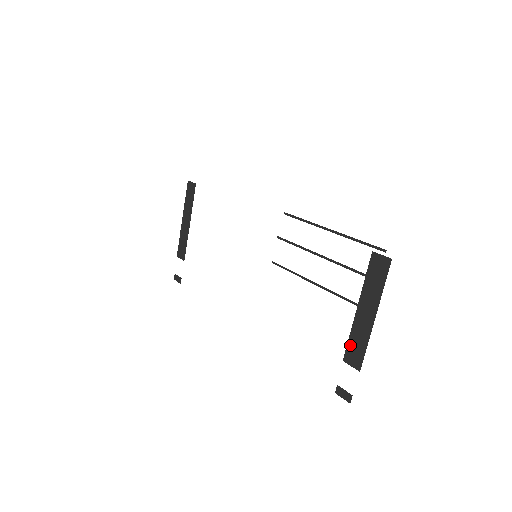
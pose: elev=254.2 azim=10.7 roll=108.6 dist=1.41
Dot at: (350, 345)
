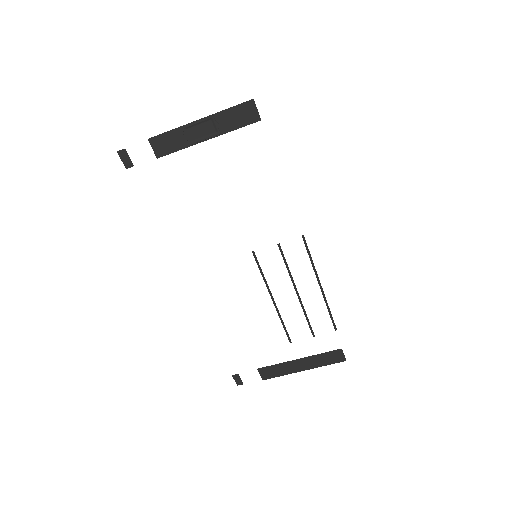
Dot at: (272, 368)
